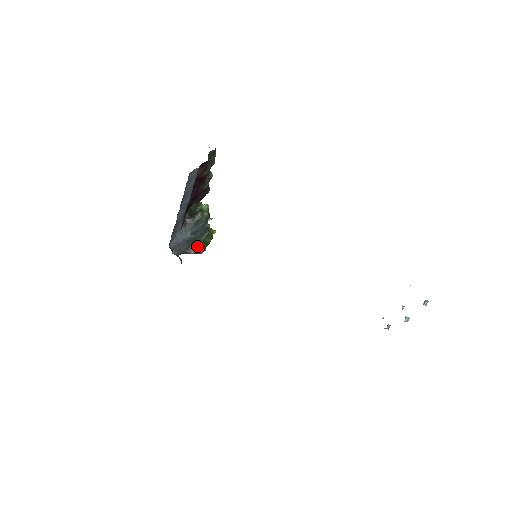
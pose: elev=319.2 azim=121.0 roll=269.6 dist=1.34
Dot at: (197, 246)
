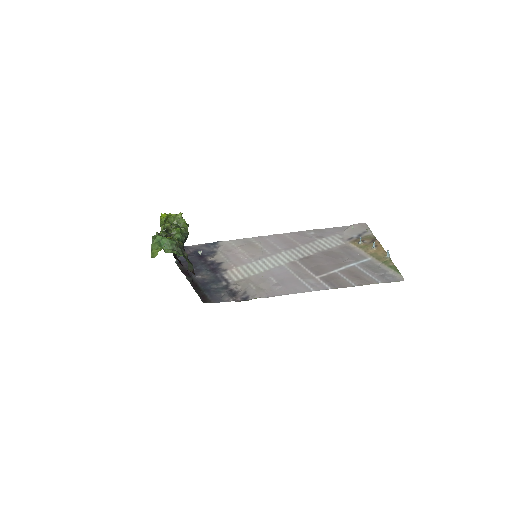
Dot at: occluded
